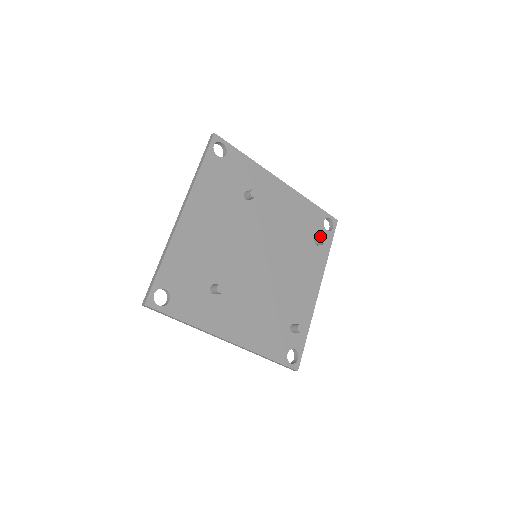
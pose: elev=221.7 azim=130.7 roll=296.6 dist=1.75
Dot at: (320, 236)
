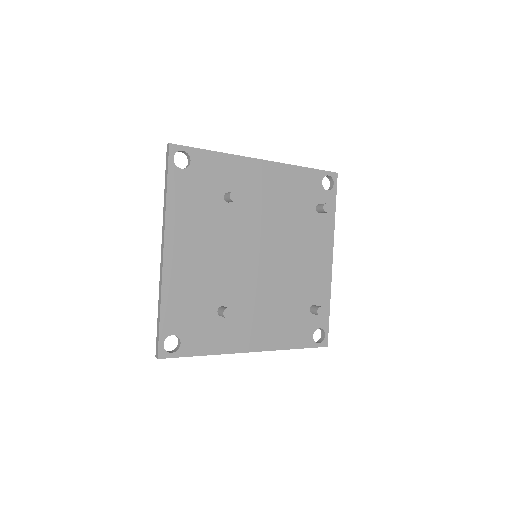
Dot at: (321, 201)
